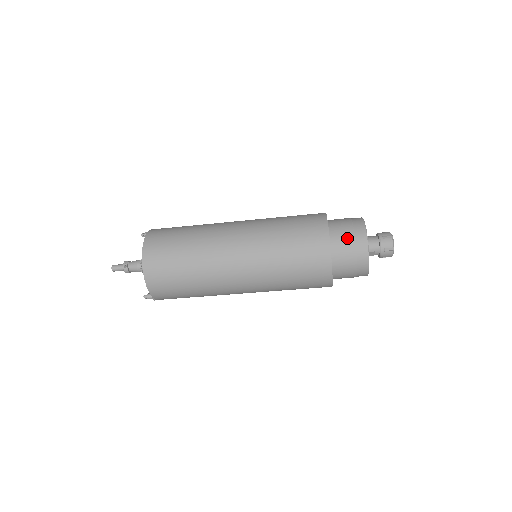
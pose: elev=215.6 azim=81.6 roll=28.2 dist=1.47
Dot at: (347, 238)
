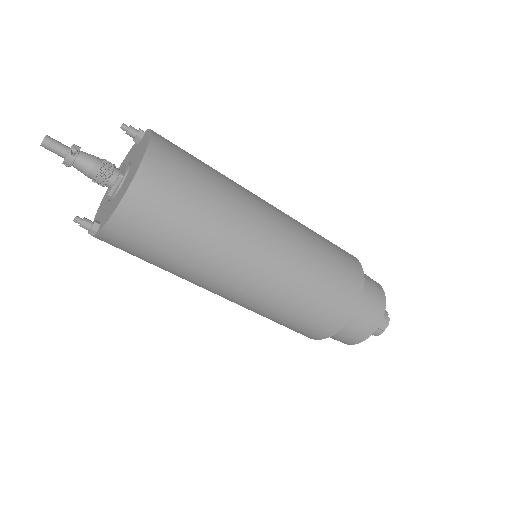
Dot at: (371, 297)
